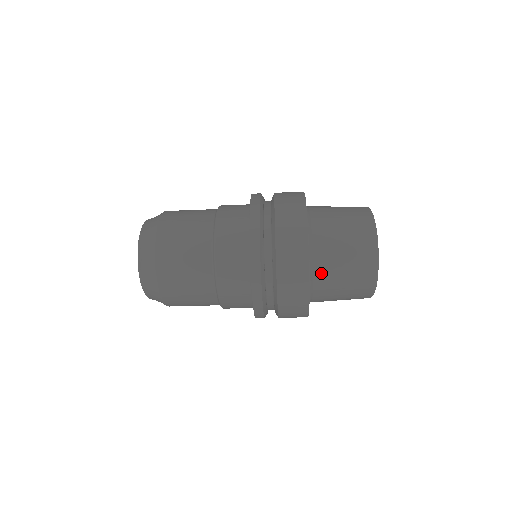
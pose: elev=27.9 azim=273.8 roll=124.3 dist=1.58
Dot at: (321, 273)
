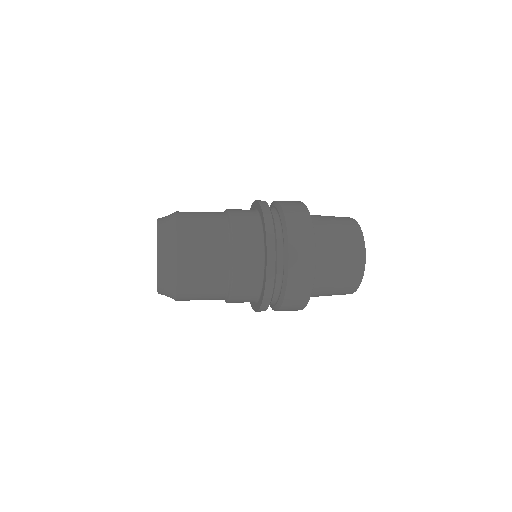
Dot at: occluded
